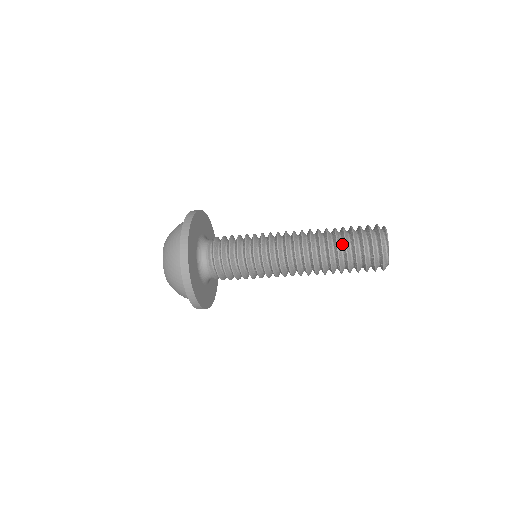
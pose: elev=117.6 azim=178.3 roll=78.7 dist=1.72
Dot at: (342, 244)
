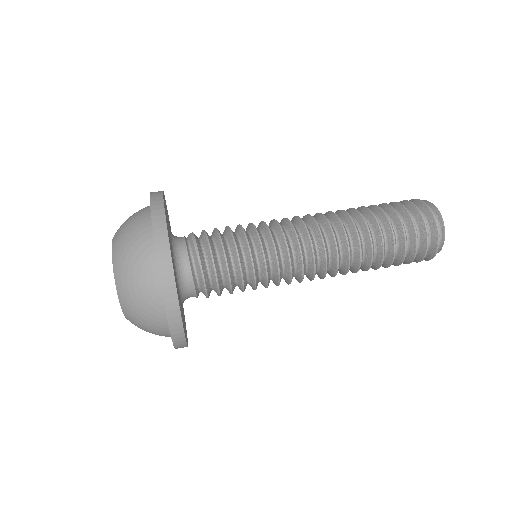
Dot at: (387, 244)
